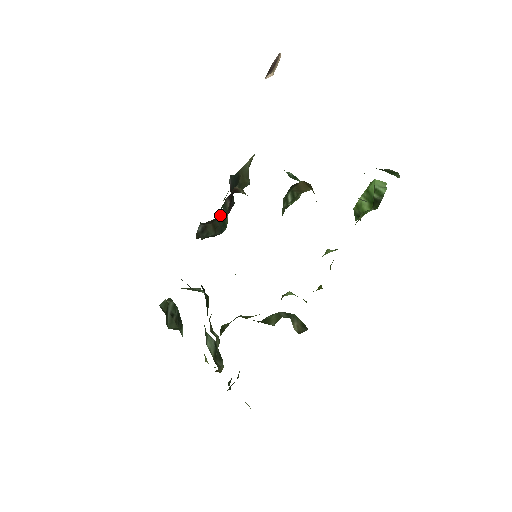
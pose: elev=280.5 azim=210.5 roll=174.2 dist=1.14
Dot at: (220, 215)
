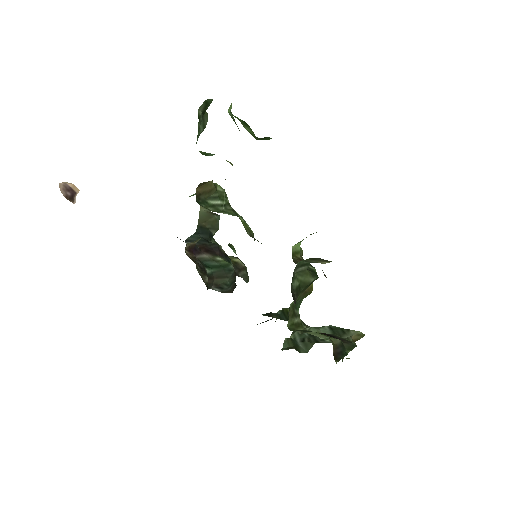
Dot at: (209, 269)
